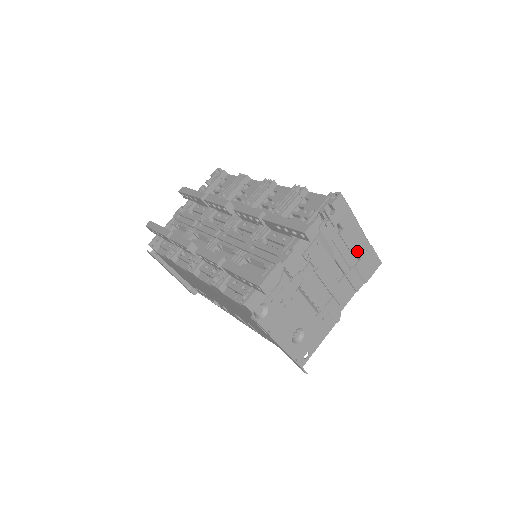
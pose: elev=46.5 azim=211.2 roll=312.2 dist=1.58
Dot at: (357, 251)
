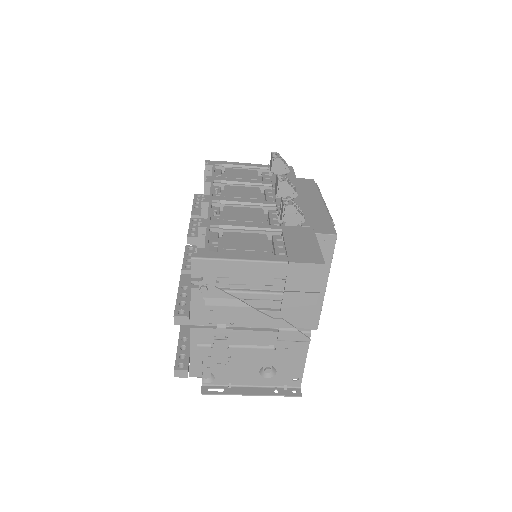
Dot at: (272, 280)
